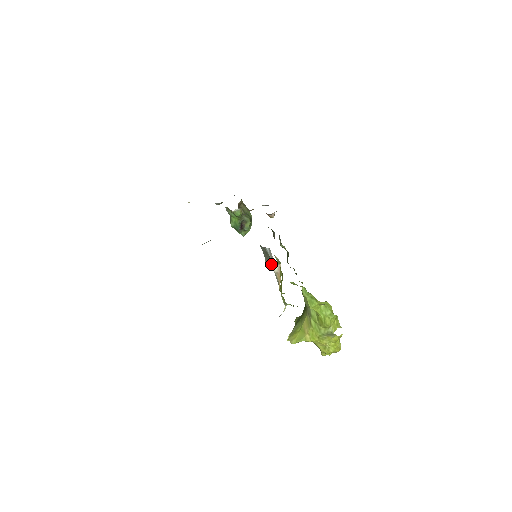
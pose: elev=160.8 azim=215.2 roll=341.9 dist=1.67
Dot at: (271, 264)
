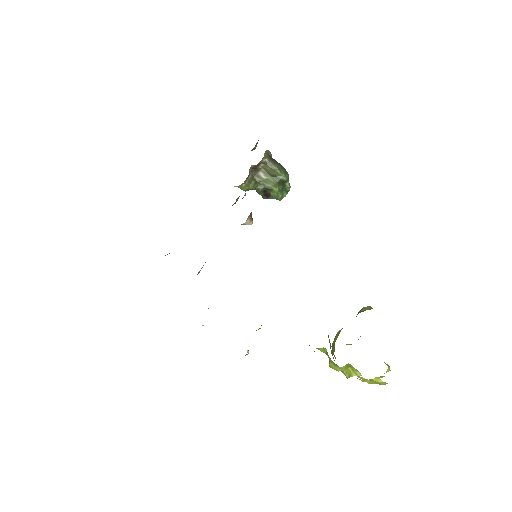
Dot at: occluded
